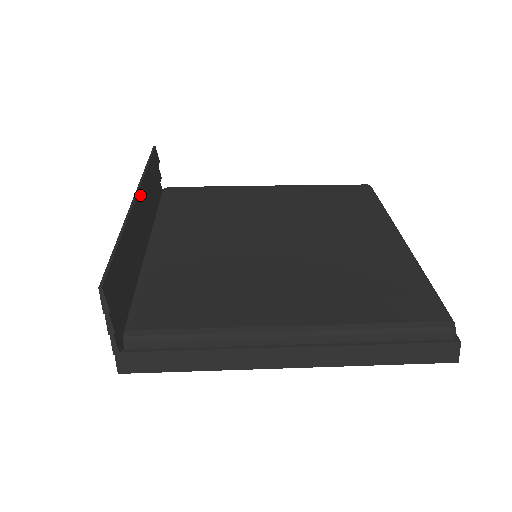
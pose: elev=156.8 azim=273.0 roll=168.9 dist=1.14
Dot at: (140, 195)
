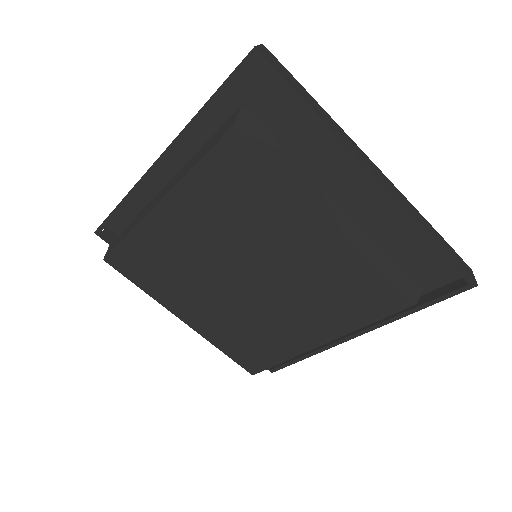
Dot at: occluded
